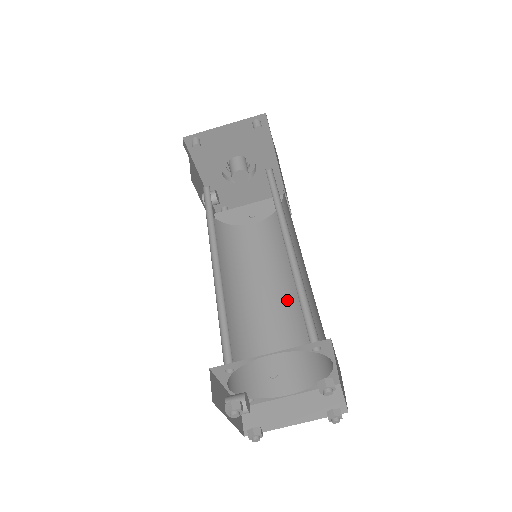
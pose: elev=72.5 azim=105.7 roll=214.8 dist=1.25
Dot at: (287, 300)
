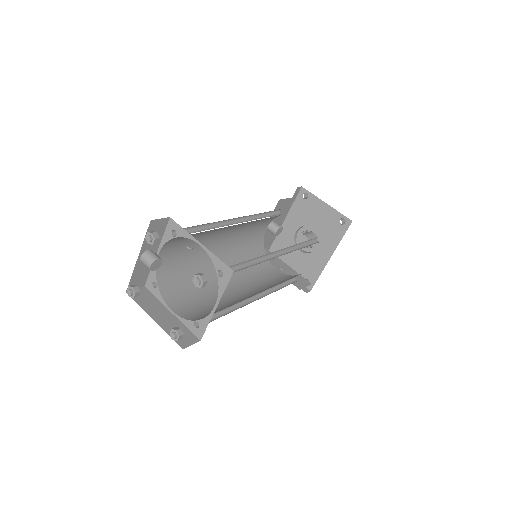
Dot at: (238, 295)
